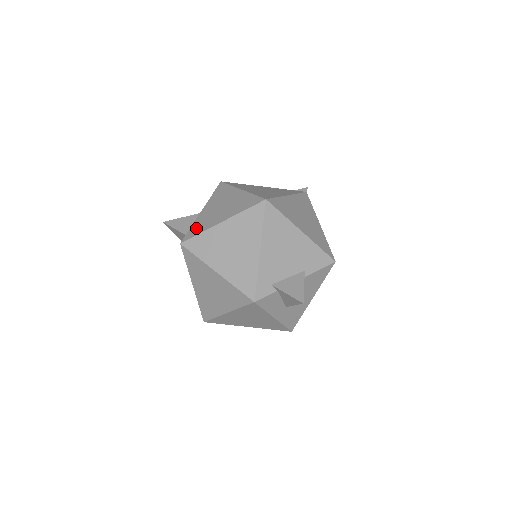
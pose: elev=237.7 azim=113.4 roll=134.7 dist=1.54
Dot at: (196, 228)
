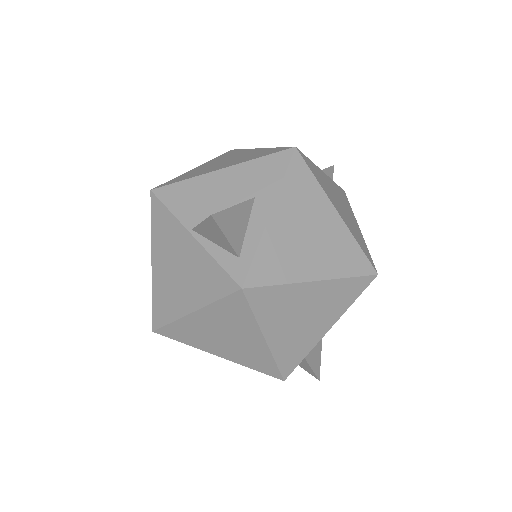
Dot at: (269, 264)
